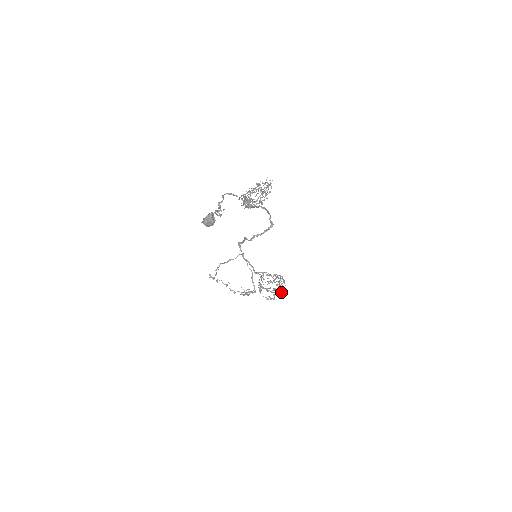
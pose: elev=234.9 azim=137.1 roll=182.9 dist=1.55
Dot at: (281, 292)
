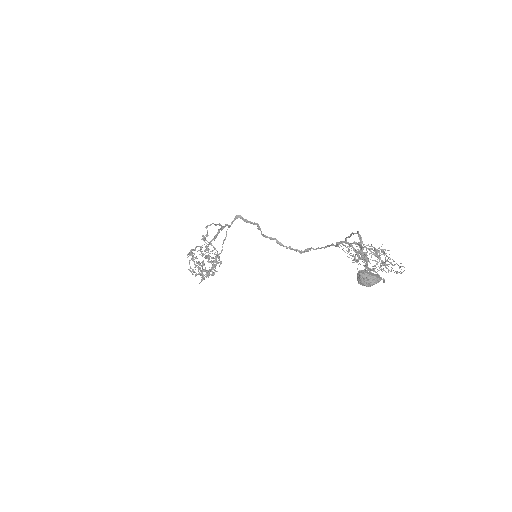
Dot at: occluded
